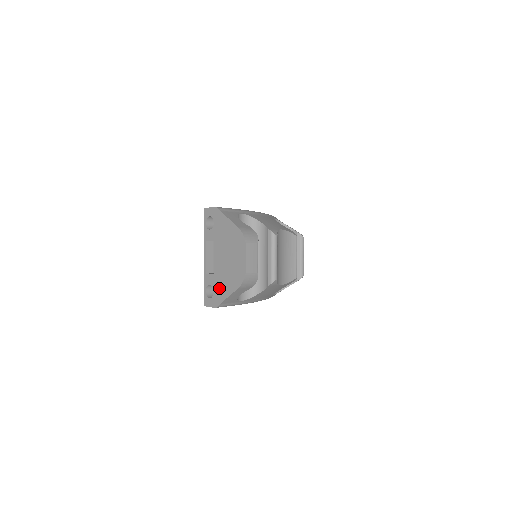
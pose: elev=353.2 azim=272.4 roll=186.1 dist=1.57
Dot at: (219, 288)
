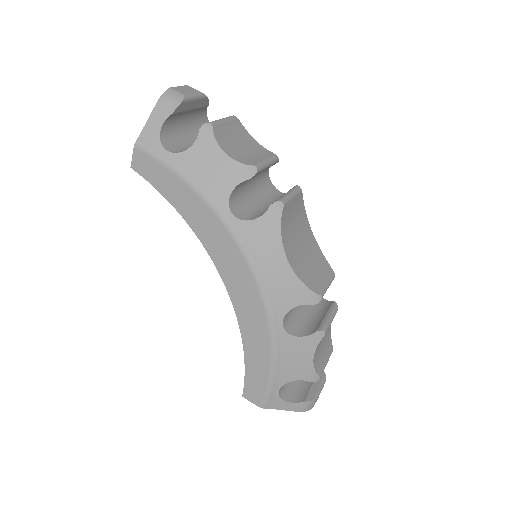
Dot at: occluded
